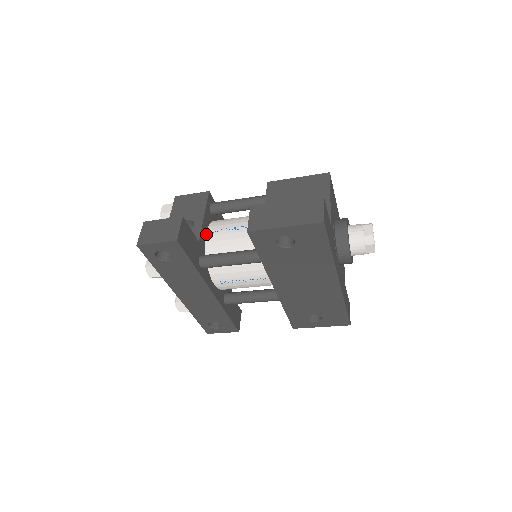
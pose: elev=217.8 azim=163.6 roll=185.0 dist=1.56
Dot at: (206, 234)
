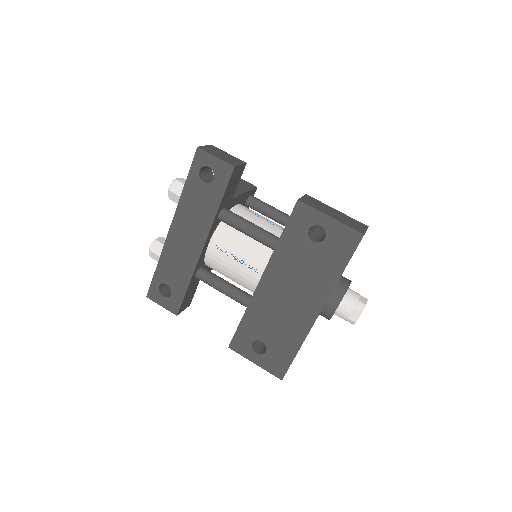
Dot at: (236, 204)
